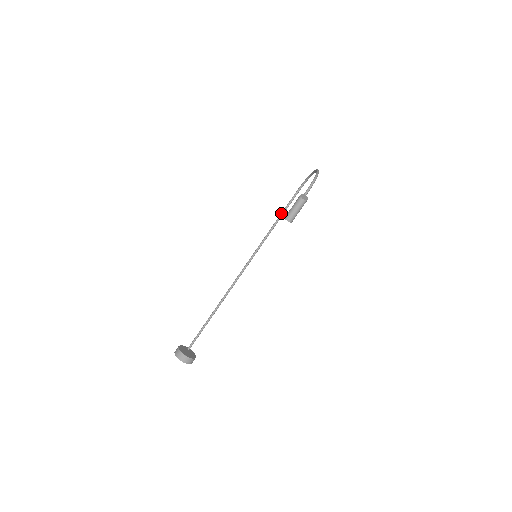
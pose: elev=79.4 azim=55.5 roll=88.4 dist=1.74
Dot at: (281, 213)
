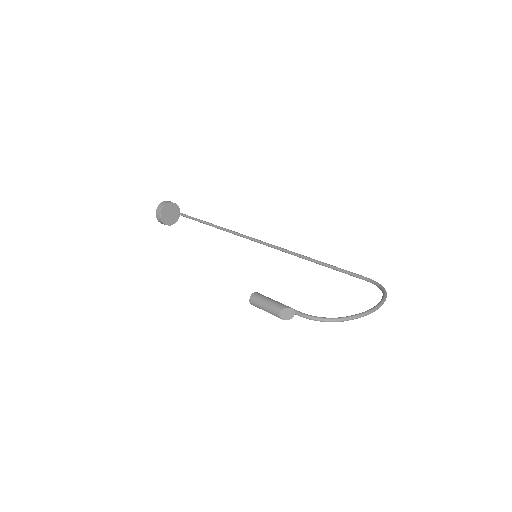
Dot at: (332, 265)
